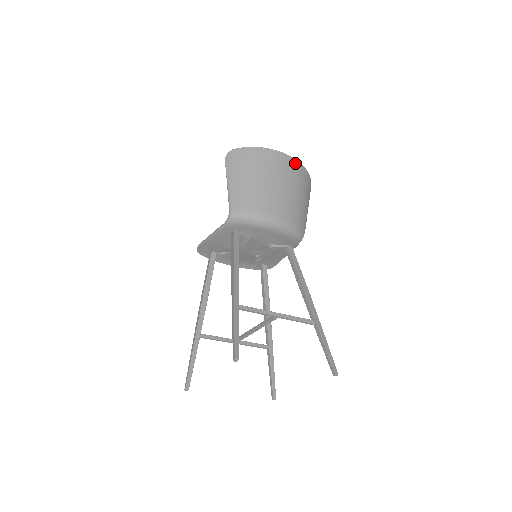
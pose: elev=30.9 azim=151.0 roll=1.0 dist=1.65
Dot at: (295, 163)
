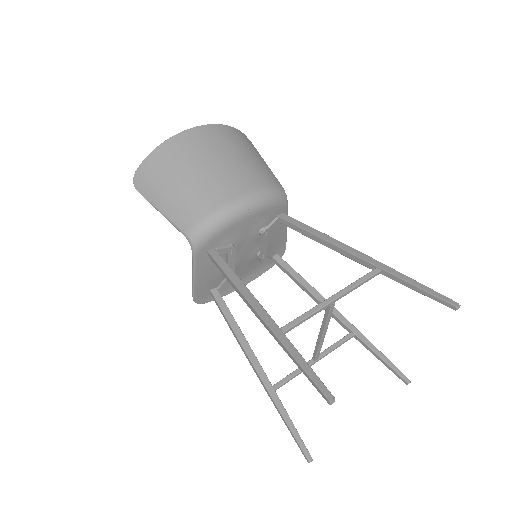
Dot at: (209, 129)
